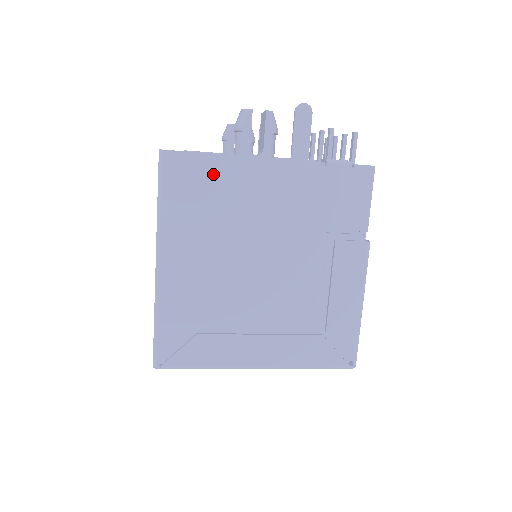
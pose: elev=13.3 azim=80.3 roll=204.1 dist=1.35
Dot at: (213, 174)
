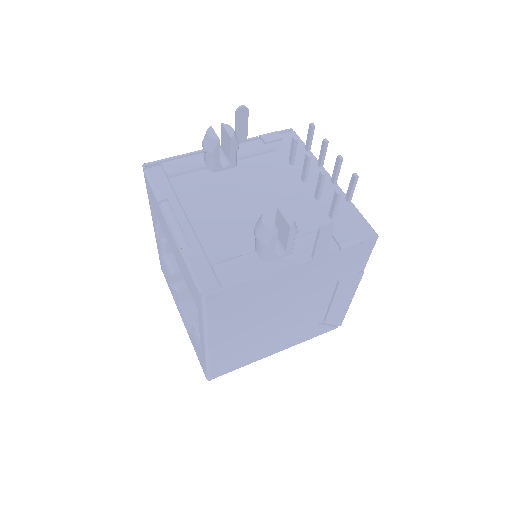
Dot at: (248, 291)
